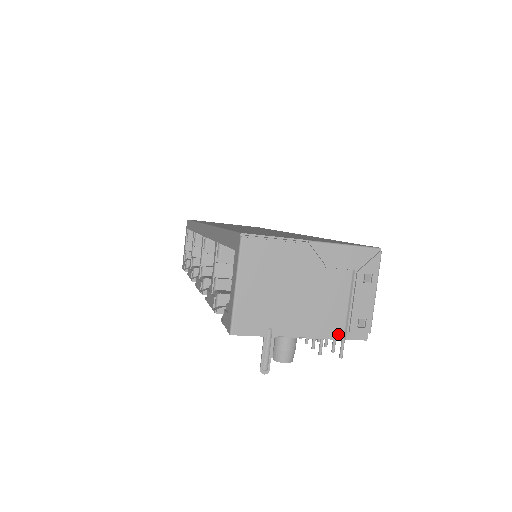
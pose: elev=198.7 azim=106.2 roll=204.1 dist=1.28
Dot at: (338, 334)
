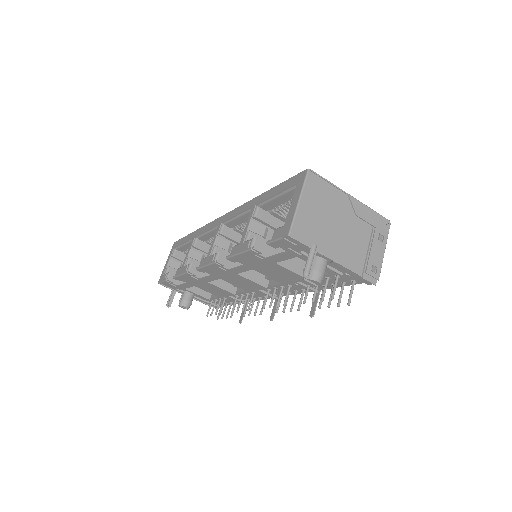
Dot at: (358, 270)
